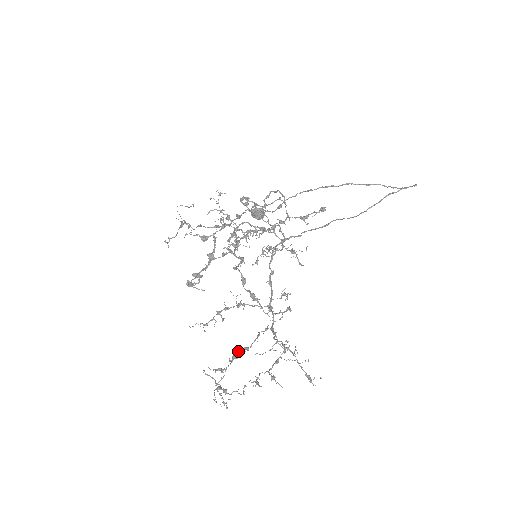
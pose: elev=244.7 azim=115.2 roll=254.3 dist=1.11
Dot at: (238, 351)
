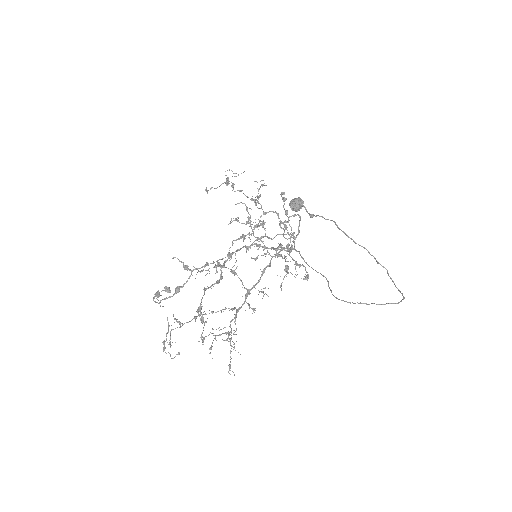
Dot at: (203, 312)
